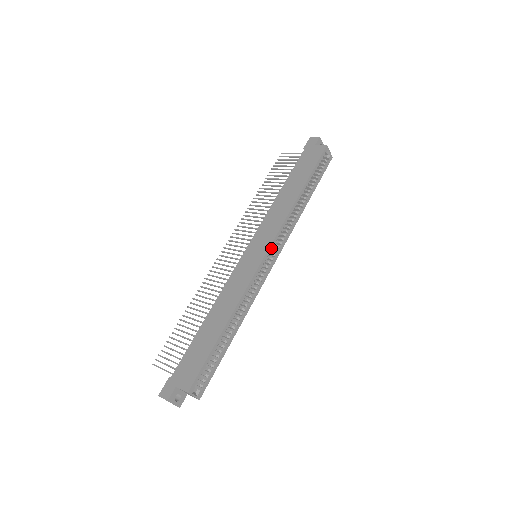
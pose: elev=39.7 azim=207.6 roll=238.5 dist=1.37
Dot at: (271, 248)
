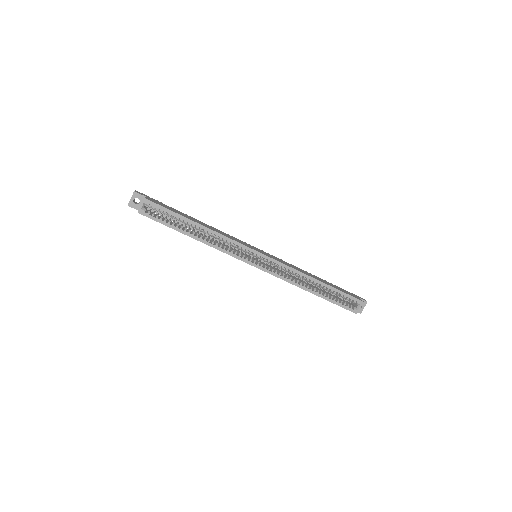
Dot at: (267, 258)
